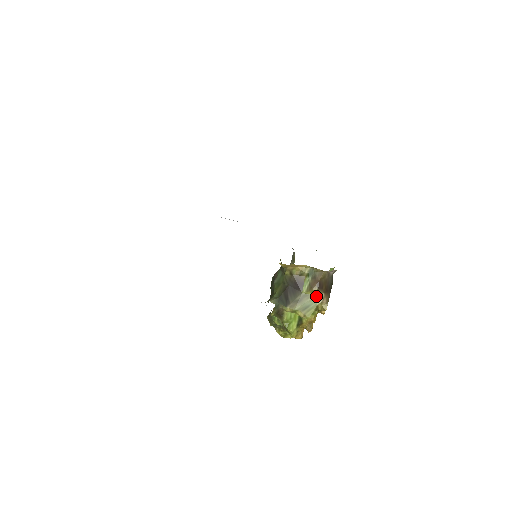
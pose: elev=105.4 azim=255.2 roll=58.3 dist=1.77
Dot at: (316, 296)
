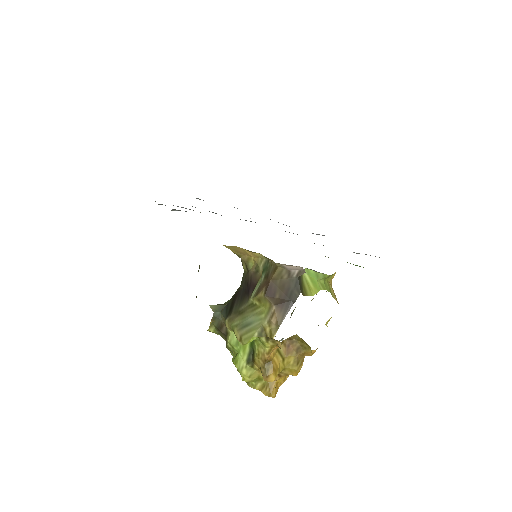
Dot at: (264, 309)
